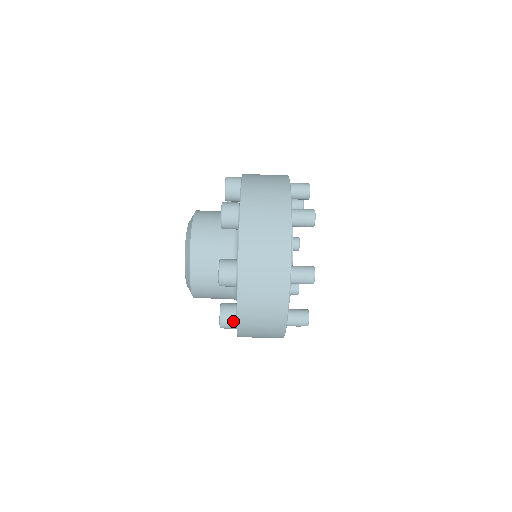
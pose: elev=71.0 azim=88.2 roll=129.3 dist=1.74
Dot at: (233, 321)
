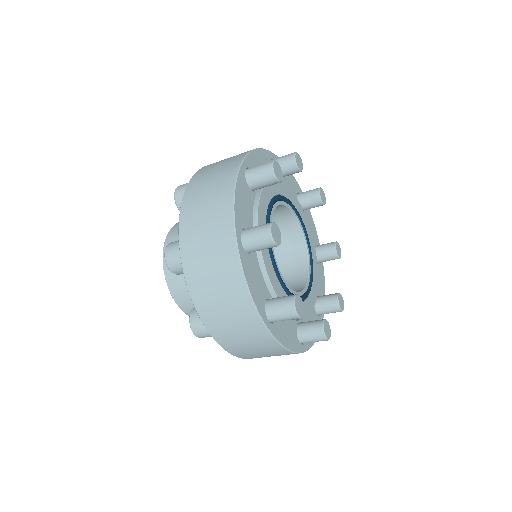
Dot at: occluded
